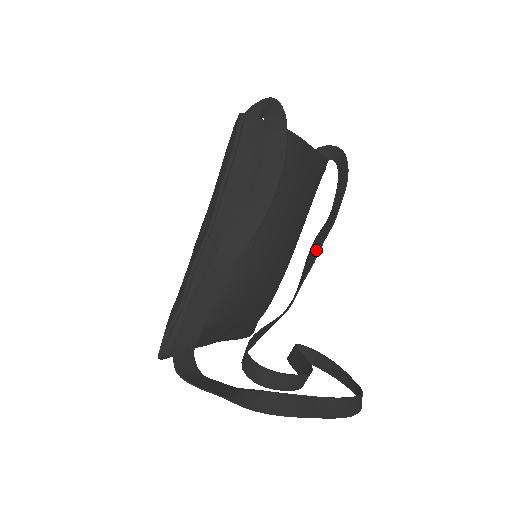
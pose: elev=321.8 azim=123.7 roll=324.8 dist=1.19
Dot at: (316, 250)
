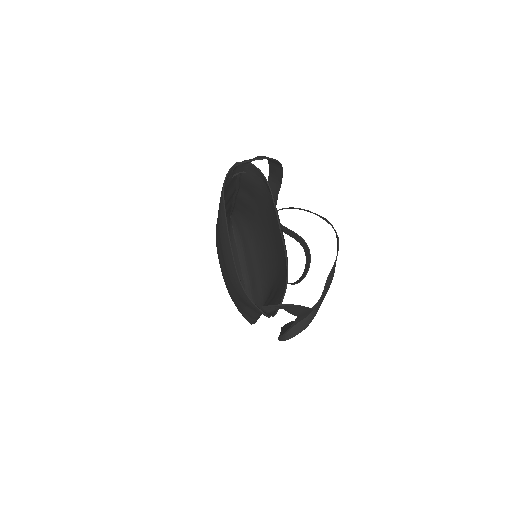
Dot at: occluded
